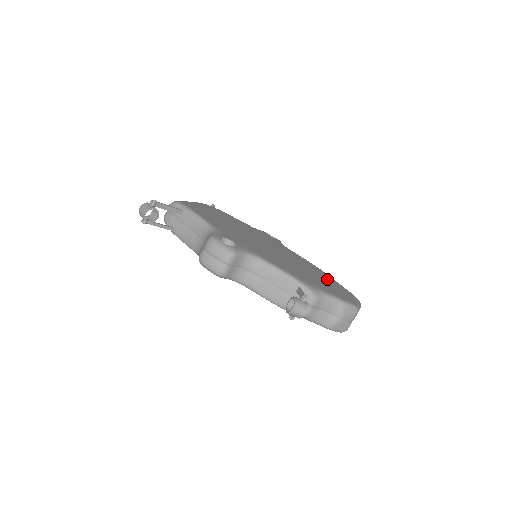
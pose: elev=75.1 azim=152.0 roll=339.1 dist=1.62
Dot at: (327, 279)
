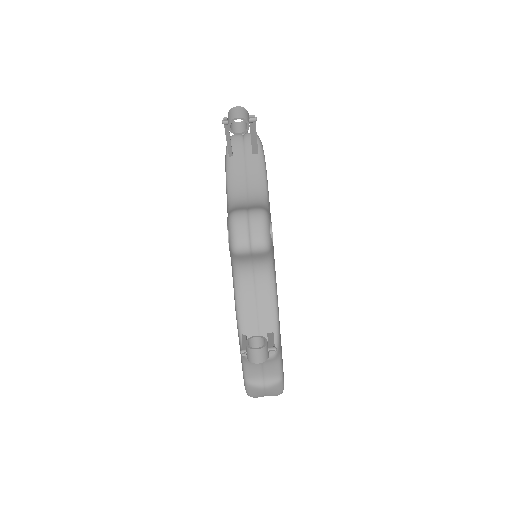
Dot at: occluded
